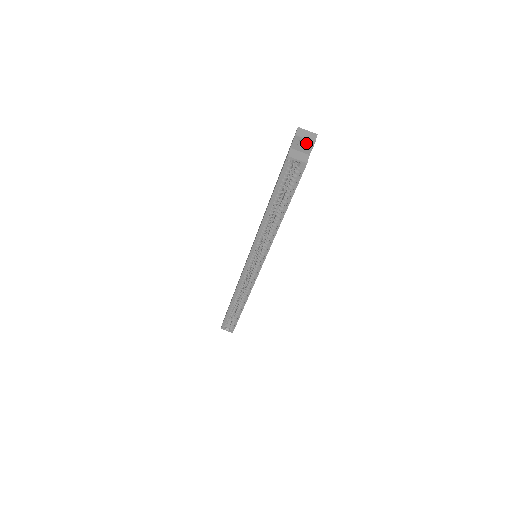
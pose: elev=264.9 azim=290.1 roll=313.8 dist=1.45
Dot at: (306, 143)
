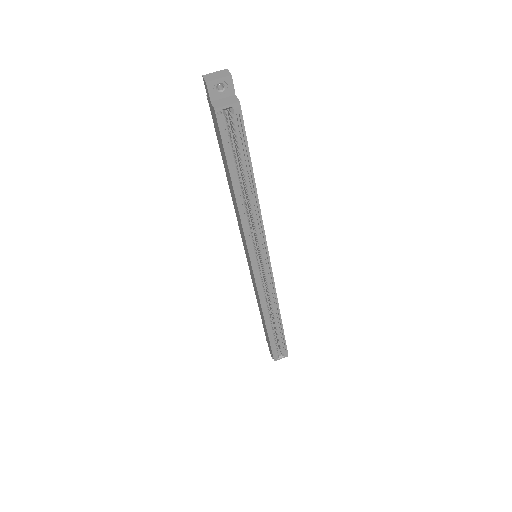
Dot at: (223, 83)
